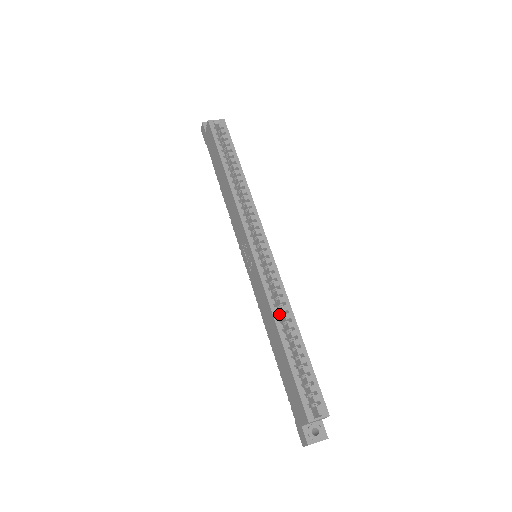
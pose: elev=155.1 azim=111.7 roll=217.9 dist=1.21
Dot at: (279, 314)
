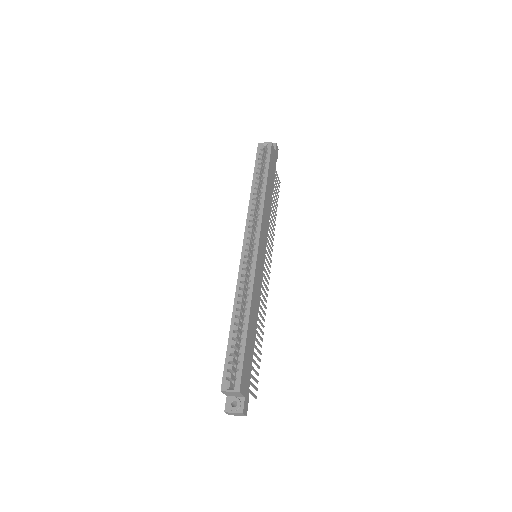
Dot at: occluded
